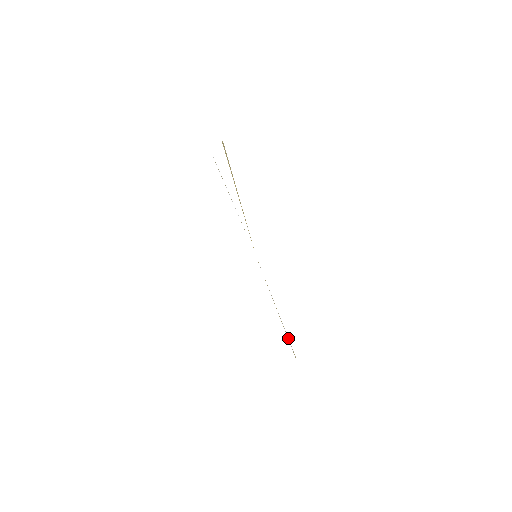
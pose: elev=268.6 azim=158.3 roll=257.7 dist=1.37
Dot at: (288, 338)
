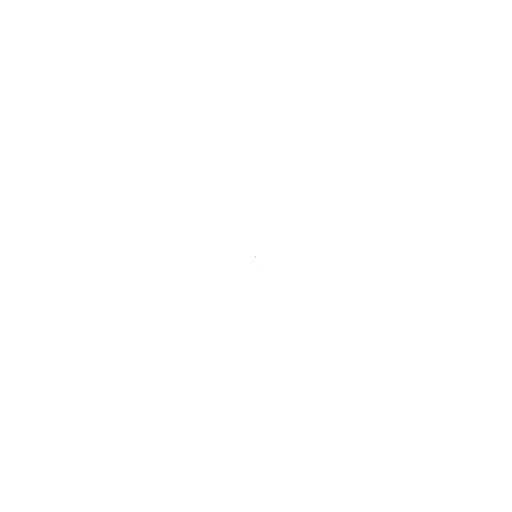
Dot at: occluded
